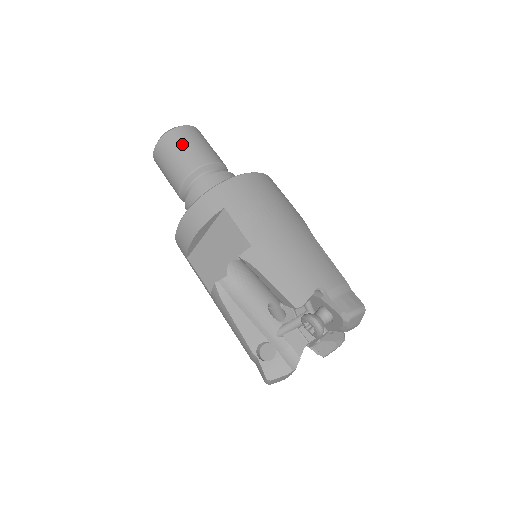
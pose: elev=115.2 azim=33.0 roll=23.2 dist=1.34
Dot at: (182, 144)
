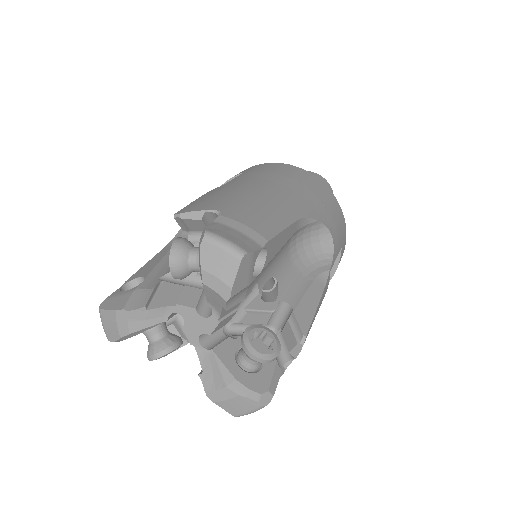
Dot at: occluded
